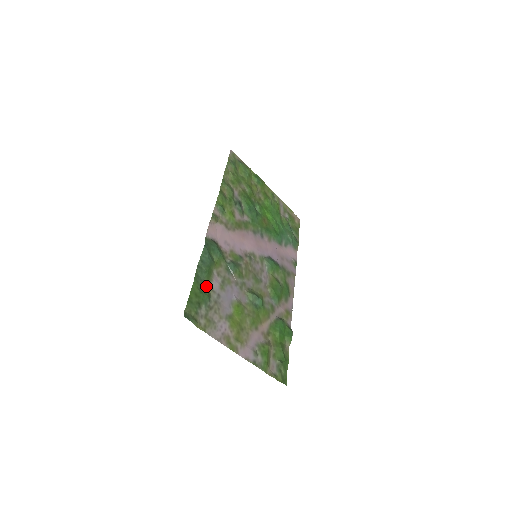
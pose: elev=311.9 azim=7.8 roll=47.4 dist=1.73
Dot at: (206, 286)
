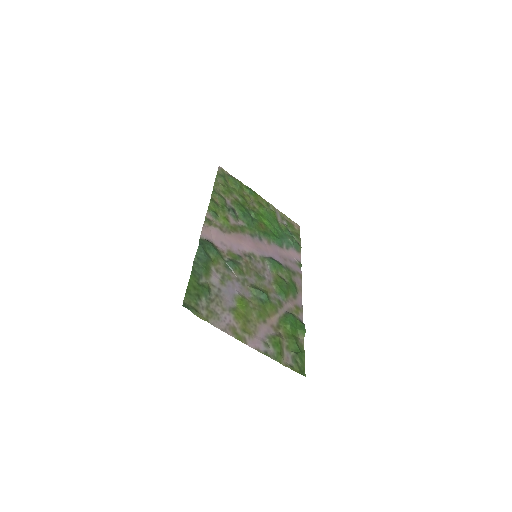
Dot at: (205, 281)
